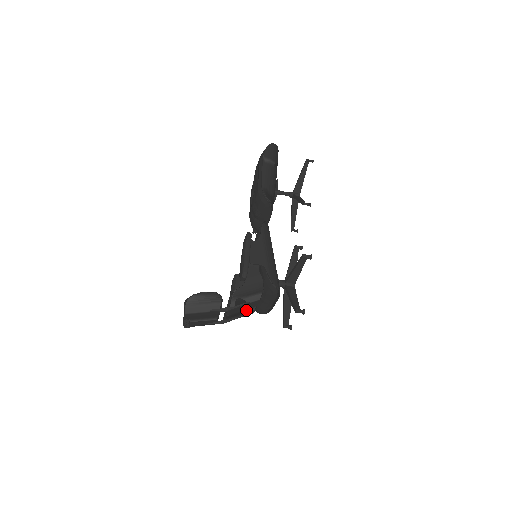
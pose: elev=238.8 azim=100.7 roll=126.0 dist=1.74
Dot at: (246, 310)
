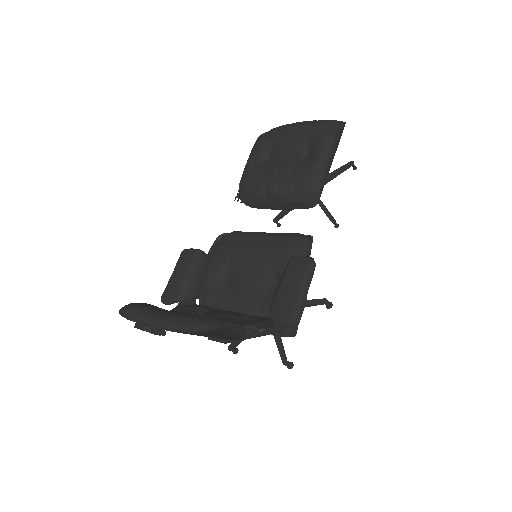
Dot at: occluded
